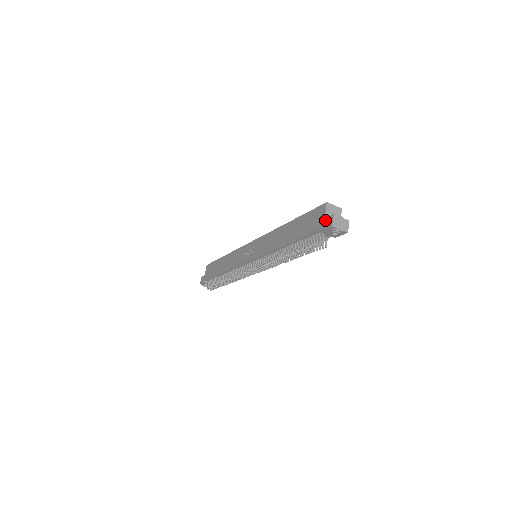
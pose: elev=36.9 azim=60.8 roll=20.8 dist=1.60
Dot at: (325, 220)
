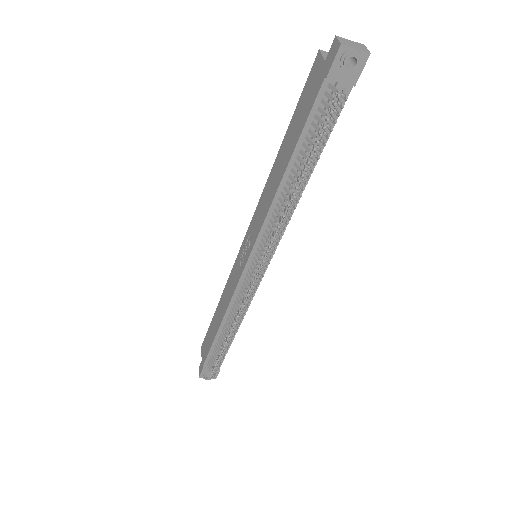
Dot at: (327, 59)
